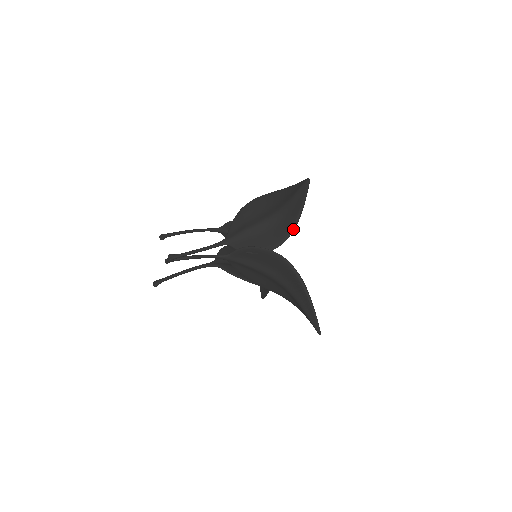
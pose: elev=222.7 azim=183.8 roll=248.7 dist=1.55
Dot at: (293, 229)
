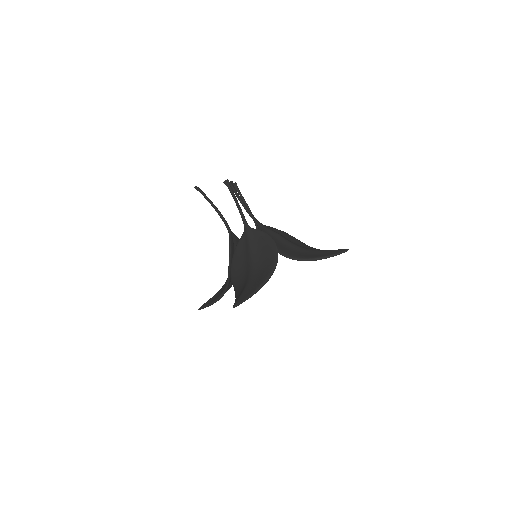
Dot at: (302, 259)
